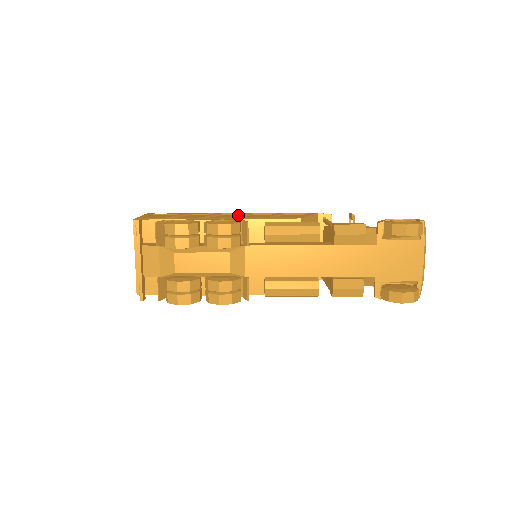
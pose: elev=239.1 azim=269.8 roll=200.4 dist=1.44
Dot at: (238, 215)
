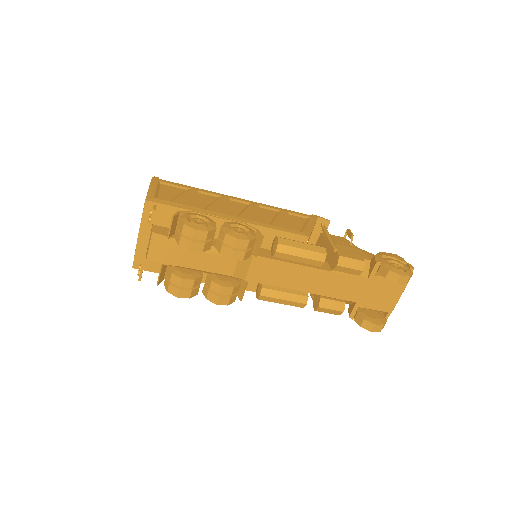
Dot at: (248, 211)
